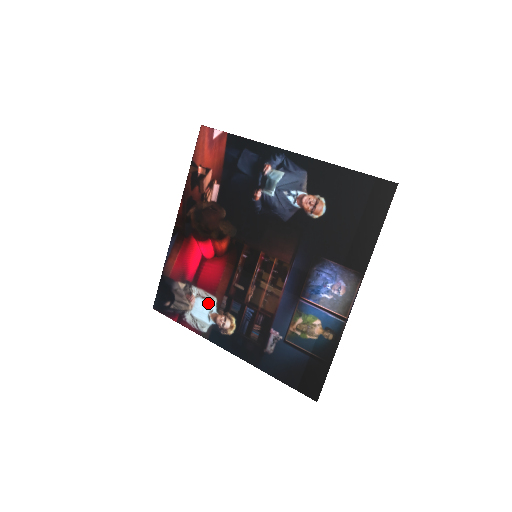
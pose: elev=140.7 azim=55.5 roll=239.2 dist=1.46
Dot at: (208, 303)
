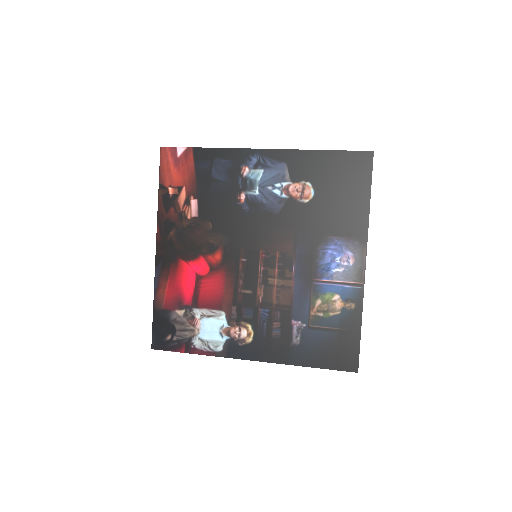
Dot at: (216, 320)
